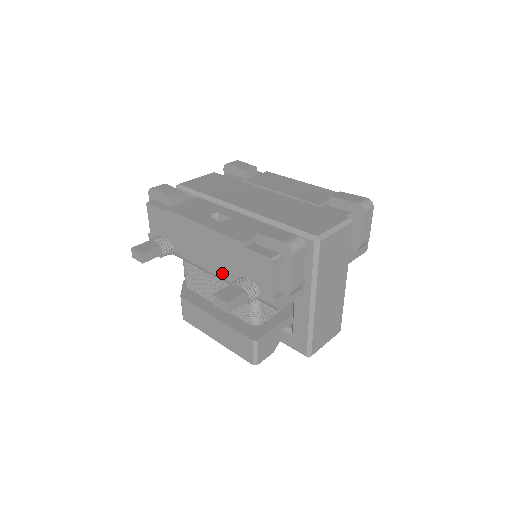
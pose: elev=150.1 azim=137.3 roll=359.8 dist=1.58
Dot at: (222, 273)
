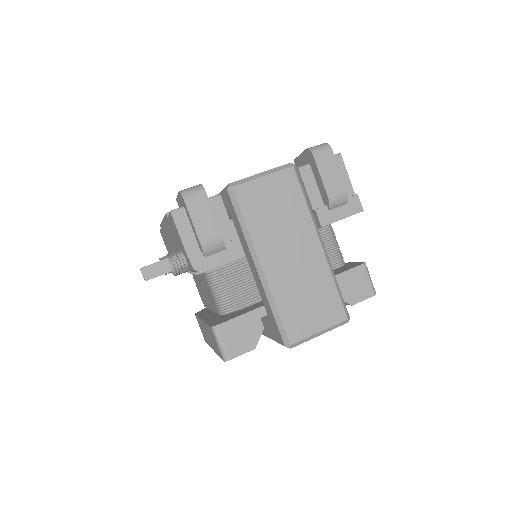
Dot at: occluded
